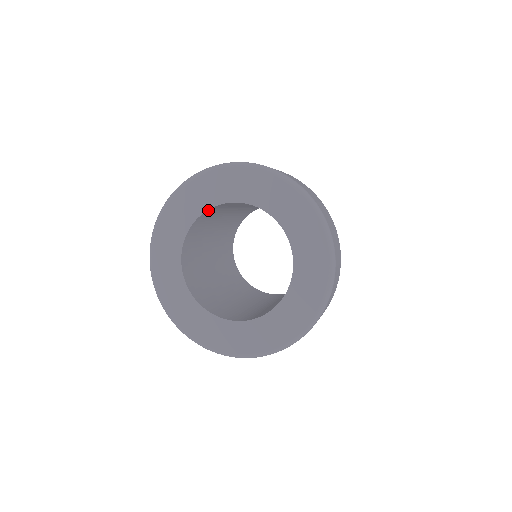
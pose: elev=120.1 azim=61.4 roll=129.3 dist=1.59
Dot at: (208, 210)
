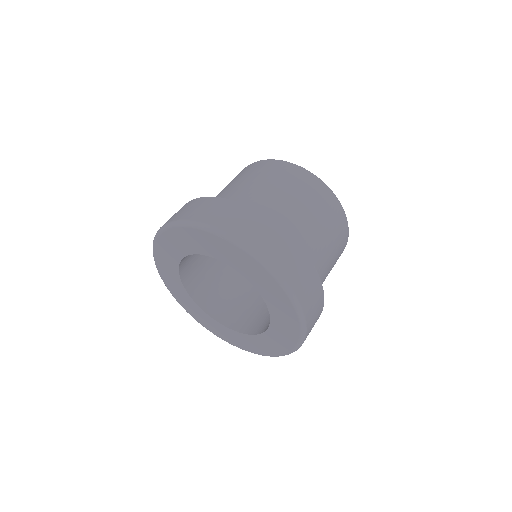
Dot at: (196, 252)
